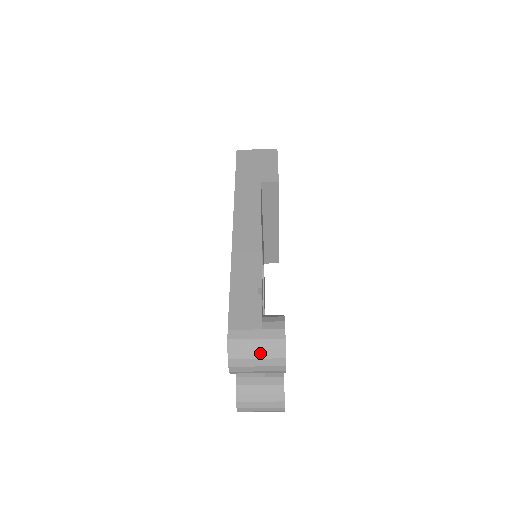
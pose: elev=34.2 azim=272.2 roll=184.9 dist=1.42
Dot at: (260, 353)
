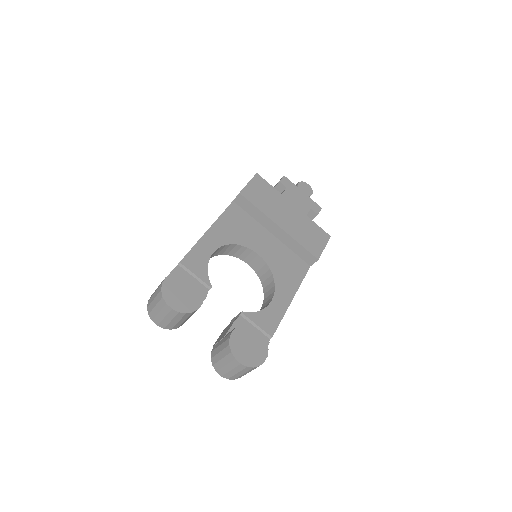
Dot at: (155, 301)
